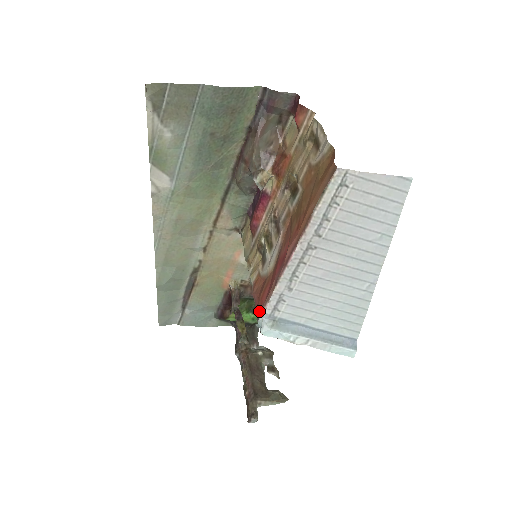
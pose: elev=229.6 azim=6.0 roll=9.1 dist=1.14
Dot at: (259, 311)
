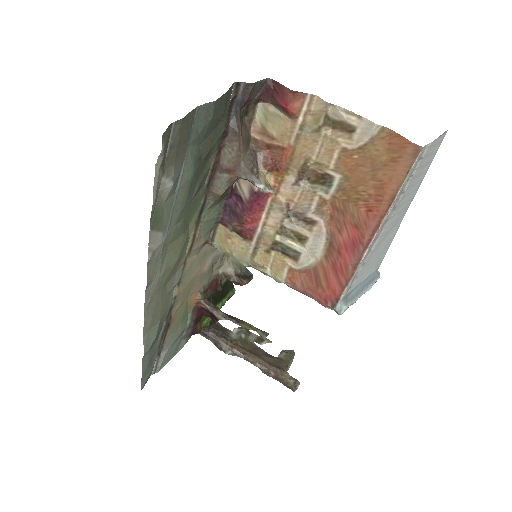
Dot at: (334, 299)
